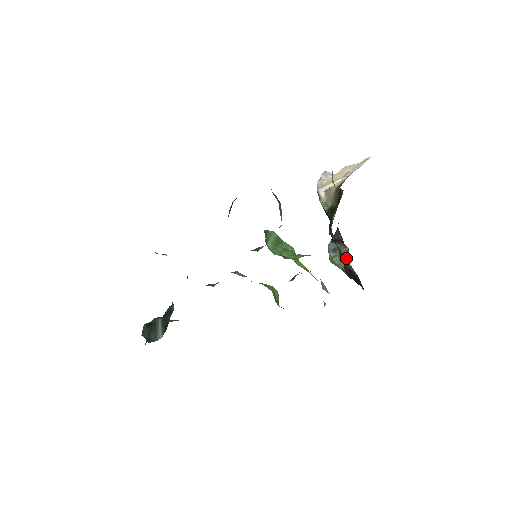
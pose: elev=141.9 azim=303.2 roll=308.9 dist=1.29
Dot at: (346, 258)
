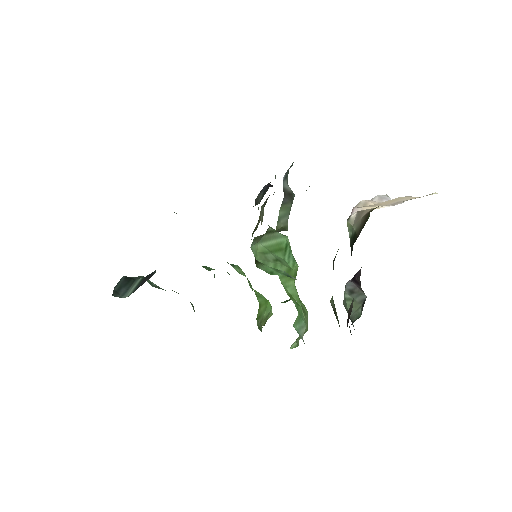
Dot at: (352, 306)
